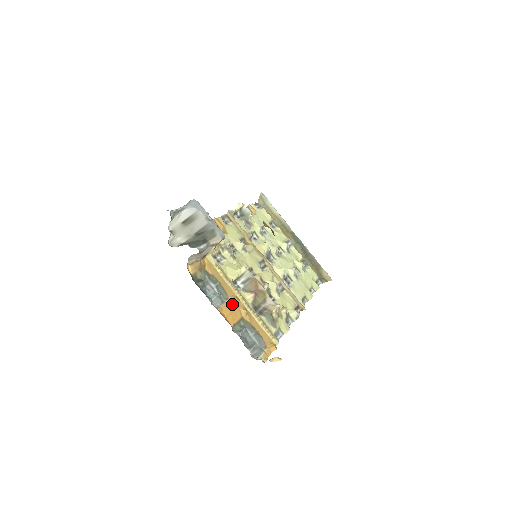
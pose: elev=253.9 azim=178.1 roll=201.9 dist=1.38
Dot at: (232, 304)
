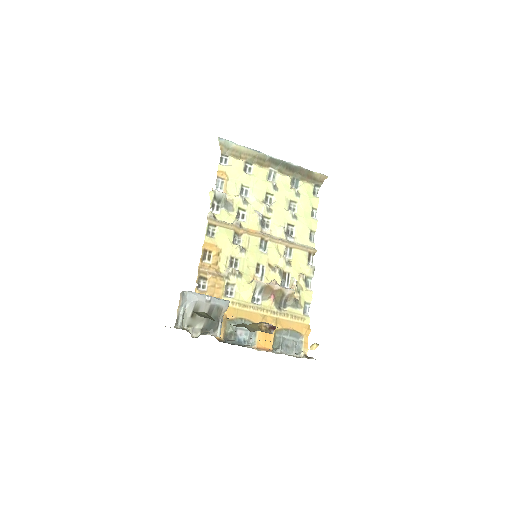
Dot at: occluded
